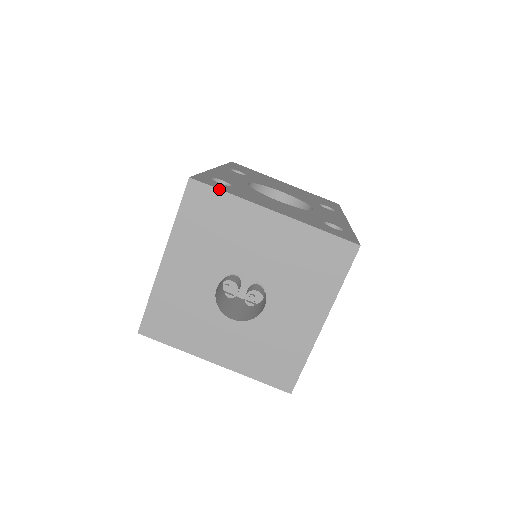
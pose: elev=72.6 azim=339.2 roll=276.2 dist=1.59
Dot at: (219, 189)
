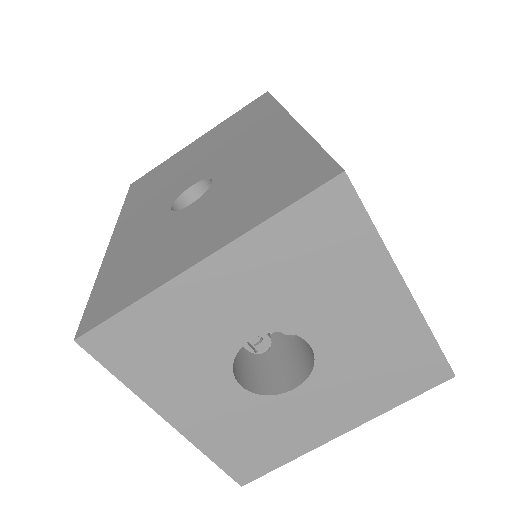
Dot at: occluded
